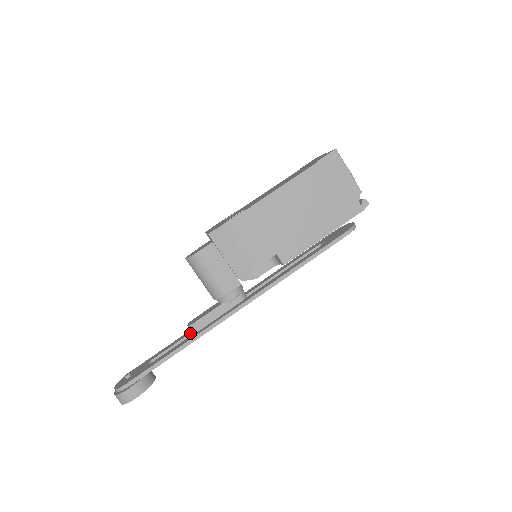
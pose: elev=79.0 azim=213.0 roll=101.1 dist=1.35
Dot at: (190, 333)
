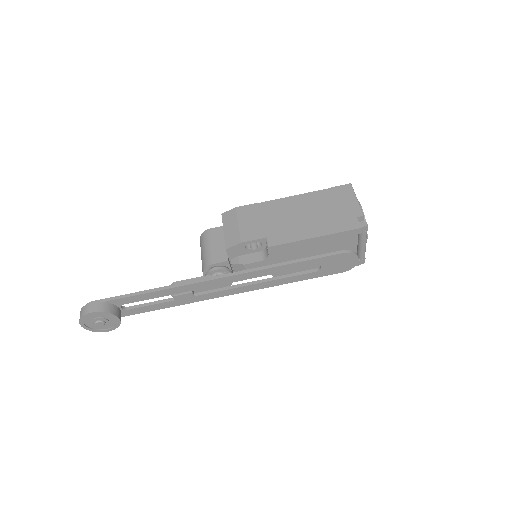
Dot at: (169, 298)
